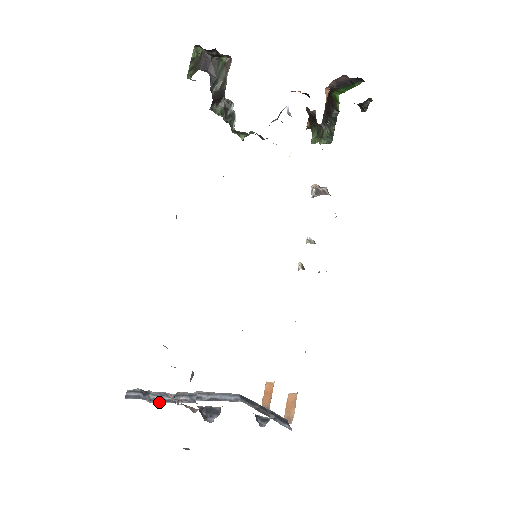
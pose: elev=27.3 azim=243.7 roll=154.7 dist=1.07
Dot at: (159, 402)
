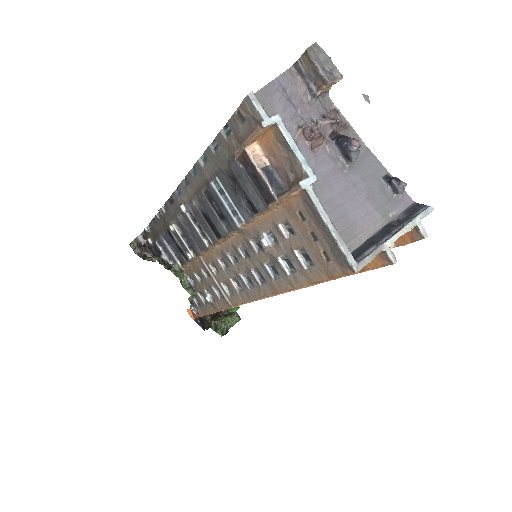
Dot at: (286, 128)
